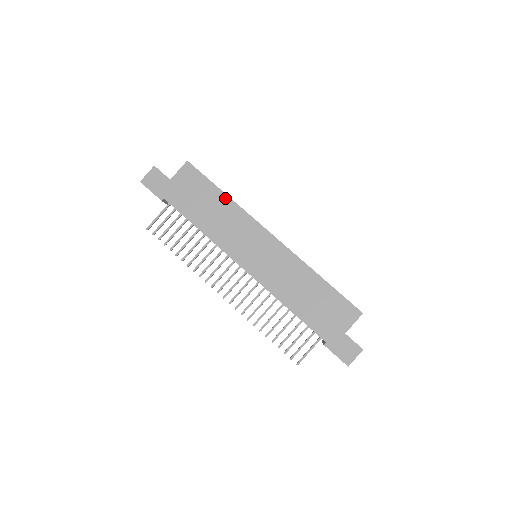
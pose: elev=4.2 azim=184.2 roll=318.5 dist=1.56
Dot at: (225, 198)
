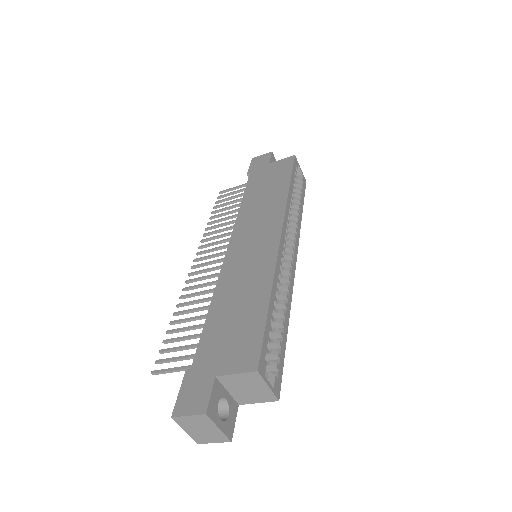
Dot at: (285, 189)
